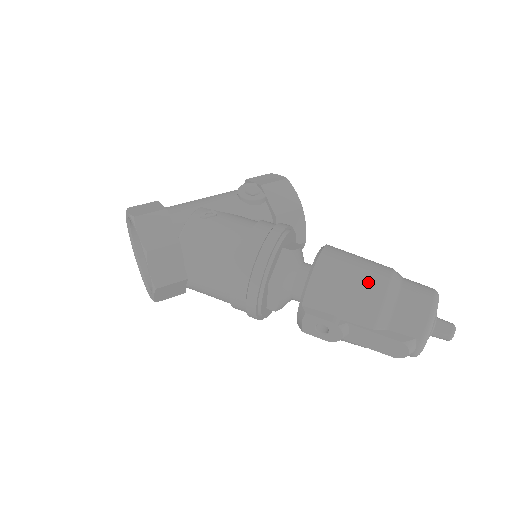
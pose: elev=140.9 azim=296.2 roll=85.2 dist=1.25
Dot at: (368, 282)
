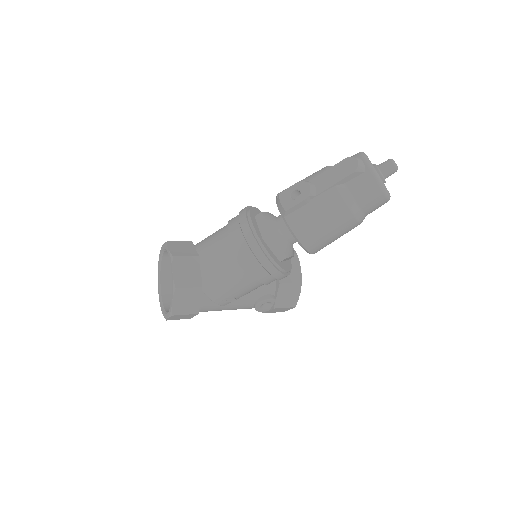
Dot at: occluded
